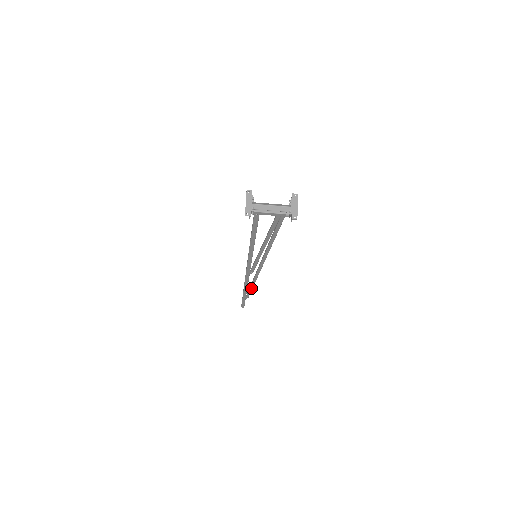
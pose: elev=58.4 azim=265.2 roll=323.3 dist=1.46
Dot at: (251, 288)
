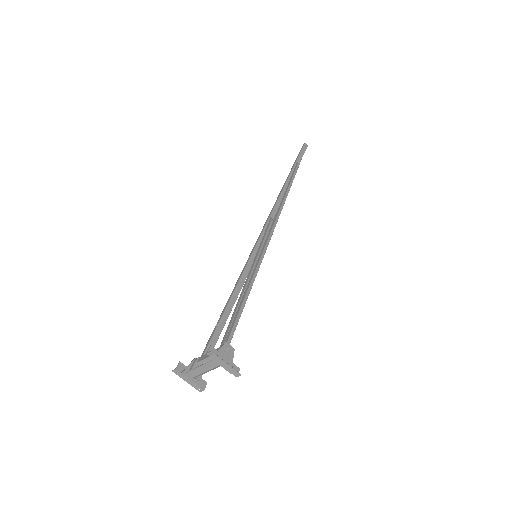
Dot at: (290, 184)
